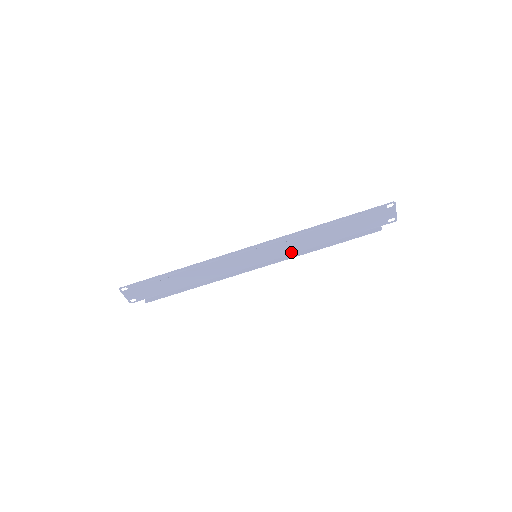
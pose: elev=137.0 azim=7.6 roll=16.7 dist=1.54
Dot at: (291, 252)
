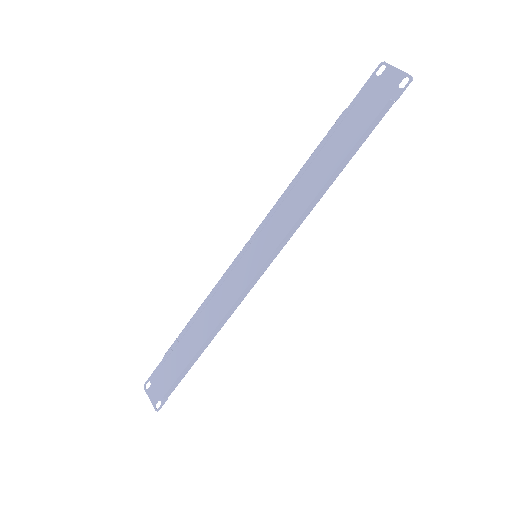
Dot at: (294, 223)
